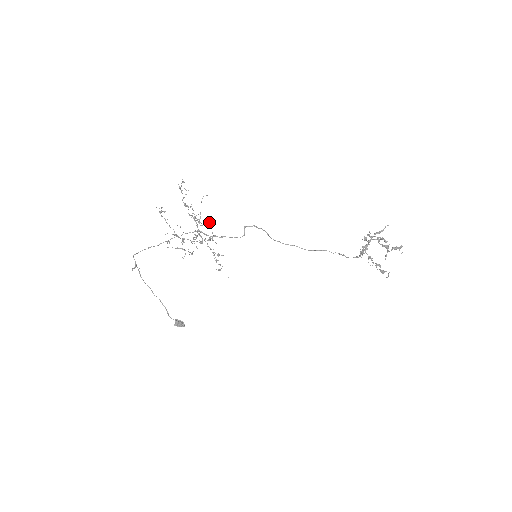
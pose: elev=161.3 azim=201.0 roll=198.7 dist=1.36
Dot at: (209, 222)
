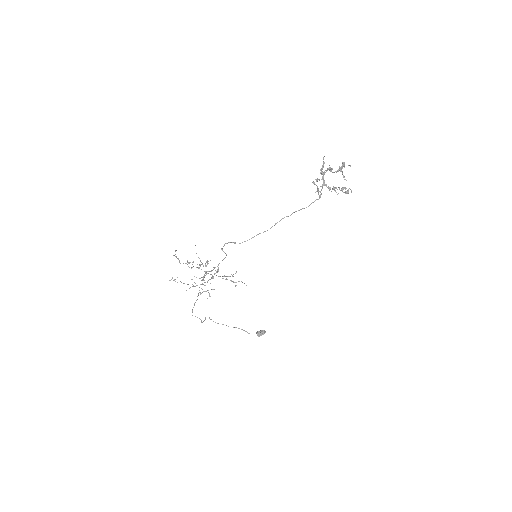
Dot at: (207, 262)
